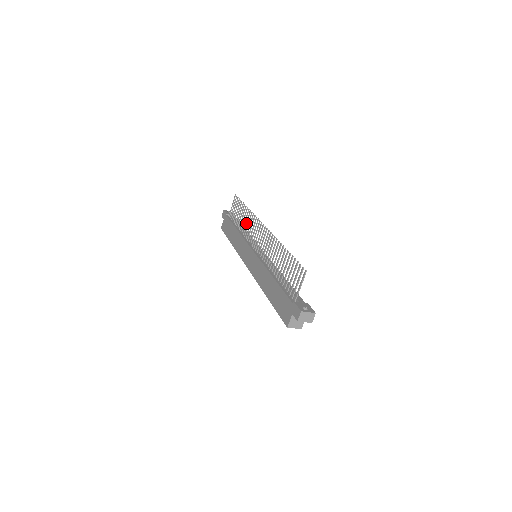
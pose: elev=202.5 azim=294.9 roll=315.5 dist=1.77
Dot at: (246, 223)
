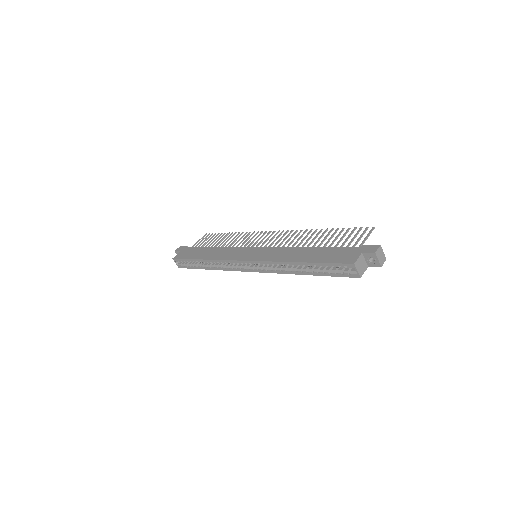
Dot at: (235, 240)
